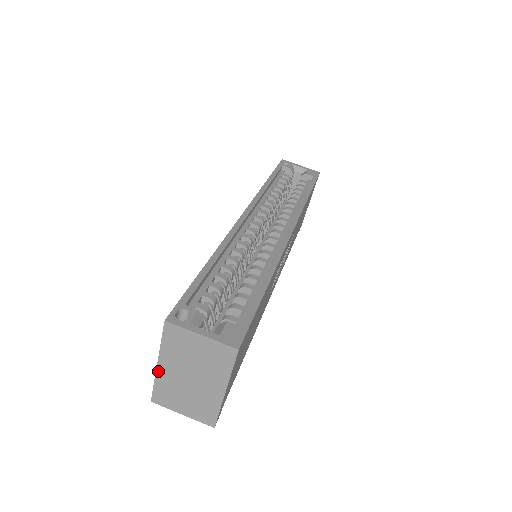
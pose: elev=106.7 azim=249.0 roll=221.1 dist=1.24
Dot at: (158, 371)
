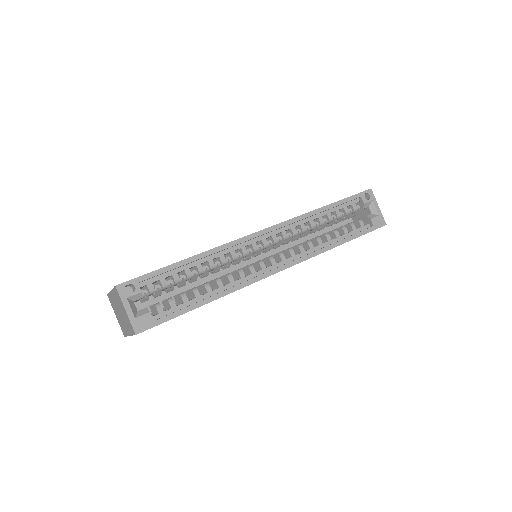
Dot at: (111, 292)
